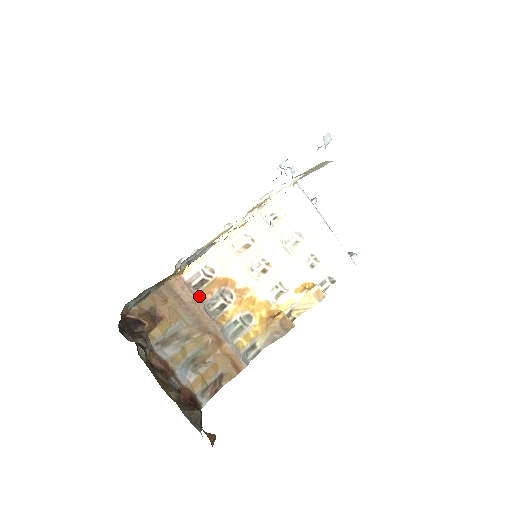
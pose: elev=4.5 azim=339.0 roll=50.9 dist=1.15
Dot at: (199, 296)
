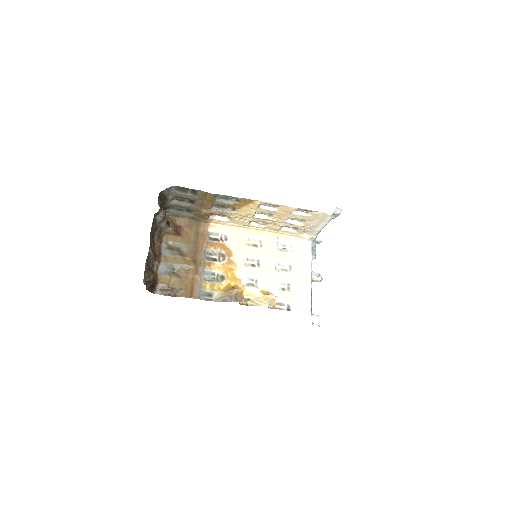
Dot at: (208, 243)
